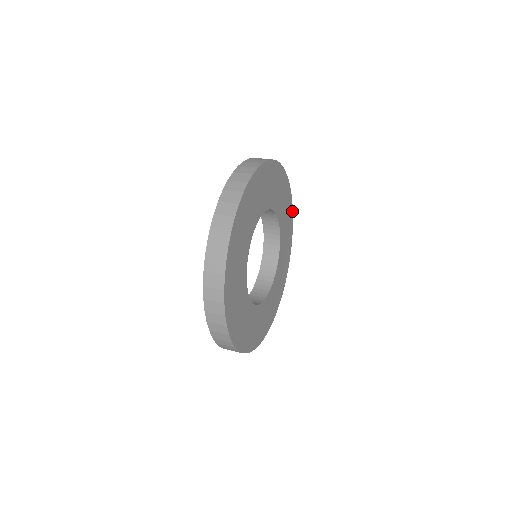
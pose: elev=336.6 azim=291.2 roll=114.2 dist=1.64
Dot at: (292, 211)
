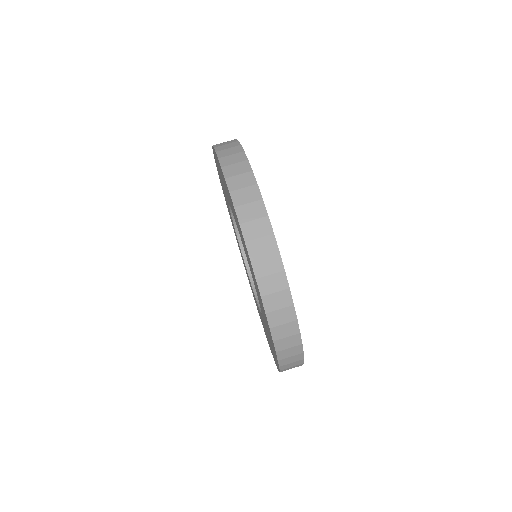
Dot at: occluded
